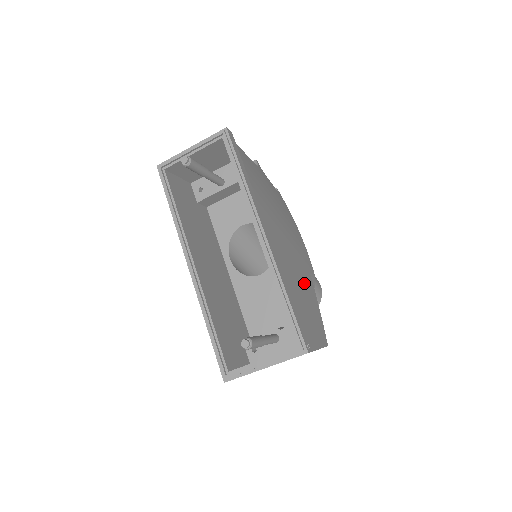
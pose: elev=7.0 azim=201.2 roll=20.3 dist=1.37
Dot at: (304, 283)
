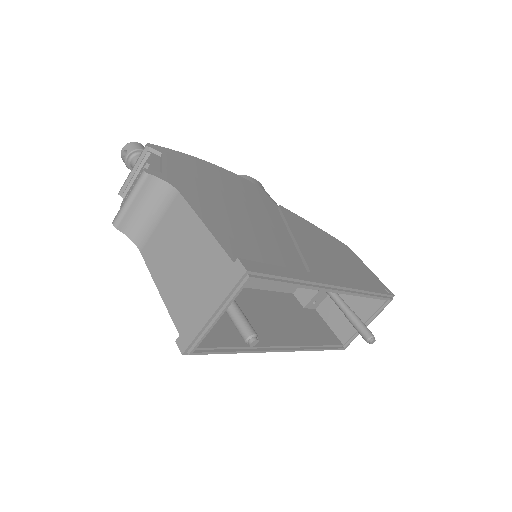
Dot at: (314, 236)
